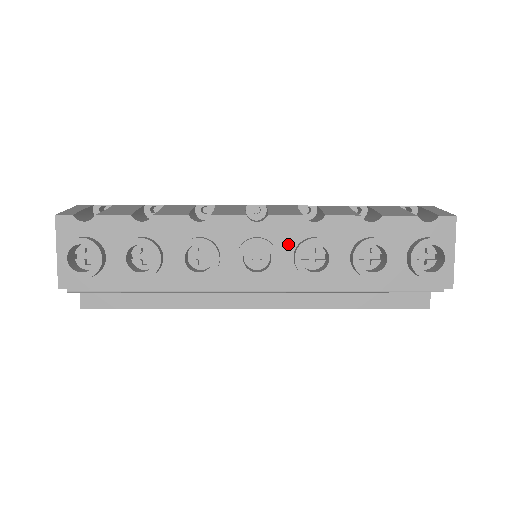
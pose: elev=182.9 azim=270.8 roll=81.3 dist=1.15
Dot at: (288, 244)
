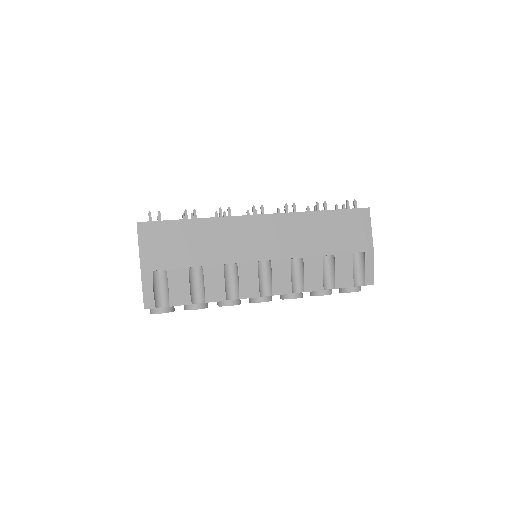
Dot at: occluded
